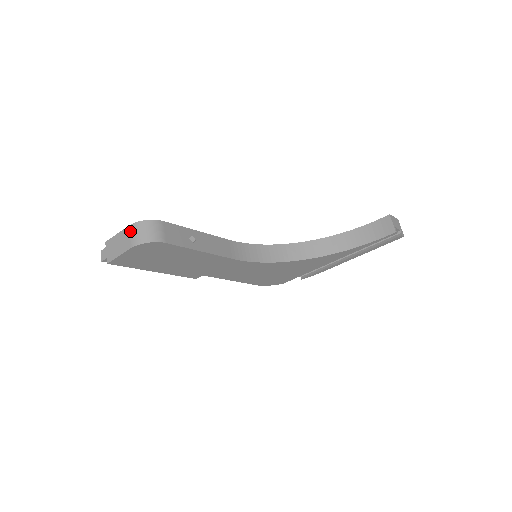
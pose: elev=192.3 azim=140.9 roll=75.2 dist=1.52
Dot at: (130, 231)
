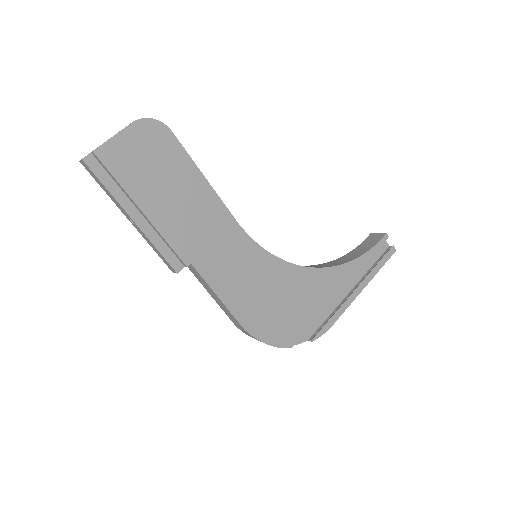
Dot at: occluded
